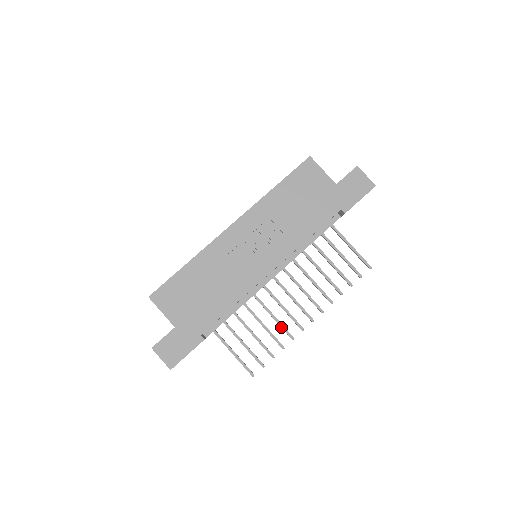
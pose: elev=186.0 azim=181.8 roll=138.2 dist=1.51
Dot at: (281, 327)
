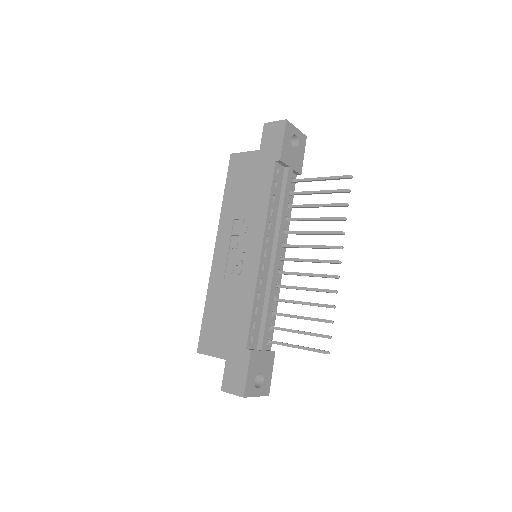
Dot at: (319, 291)
